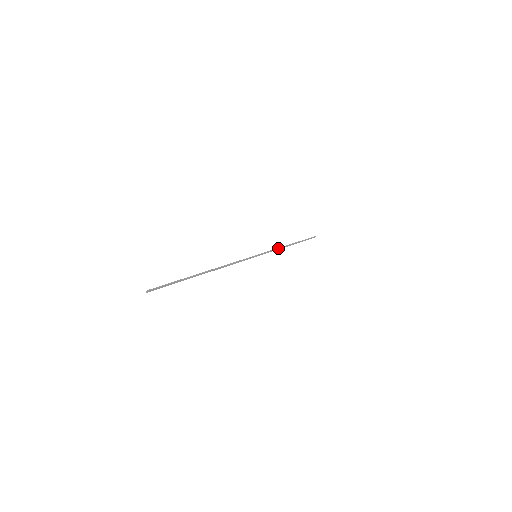
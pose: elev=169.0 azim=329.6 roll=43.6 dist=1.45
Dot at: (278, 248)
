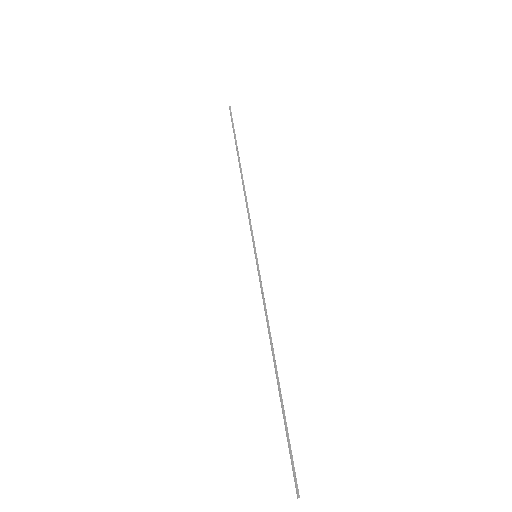
Dot at: (247, 203)
